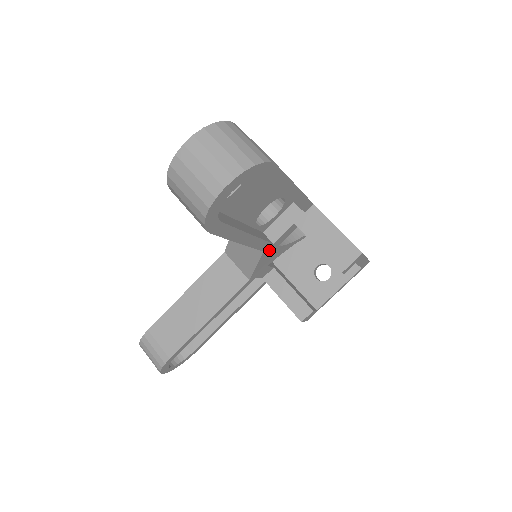
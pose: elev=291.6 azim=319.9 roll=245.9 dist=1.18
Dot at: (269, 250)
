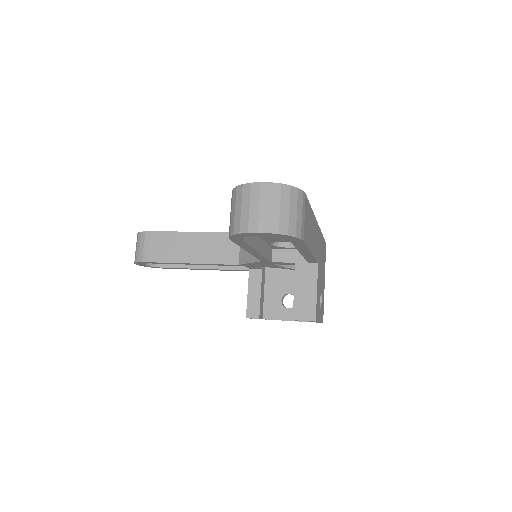
Dot at: (266, 262)
